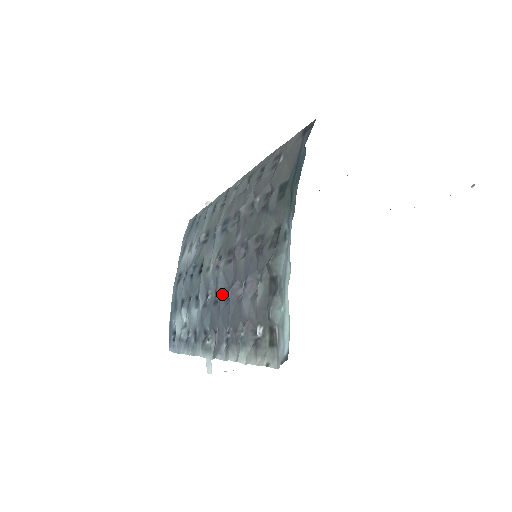
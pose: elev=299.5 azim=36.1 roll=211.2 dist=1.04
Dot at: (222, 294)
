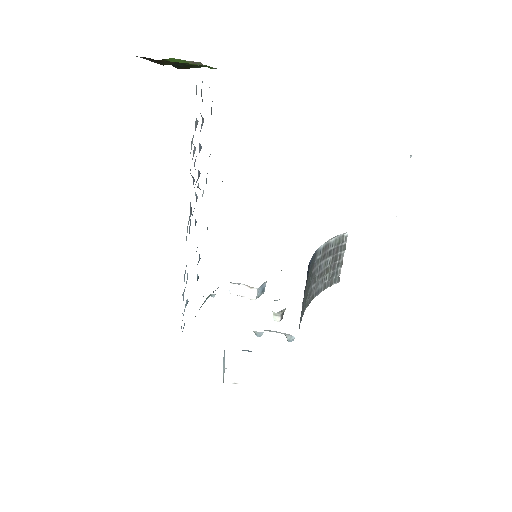
Dot at: occluded
